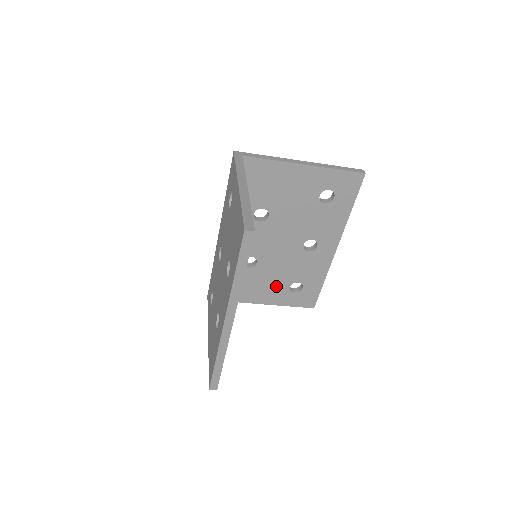
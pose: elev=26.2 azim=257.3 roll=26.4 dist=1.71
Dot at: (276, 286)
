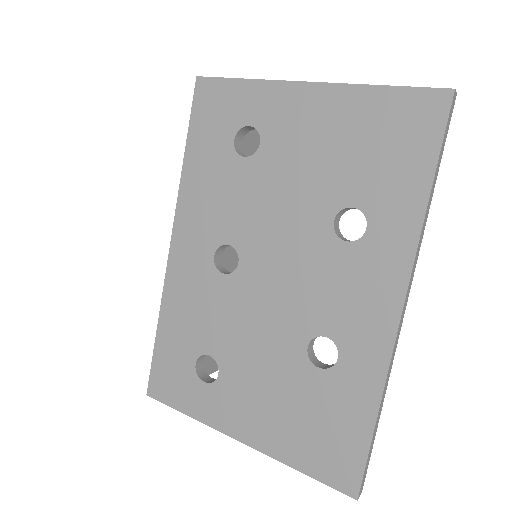
Dot at: occluded
